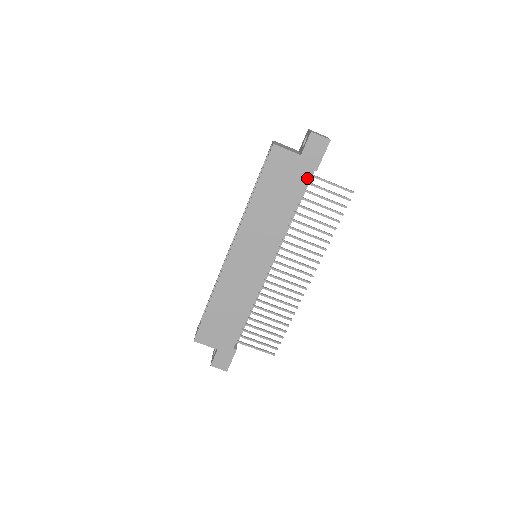
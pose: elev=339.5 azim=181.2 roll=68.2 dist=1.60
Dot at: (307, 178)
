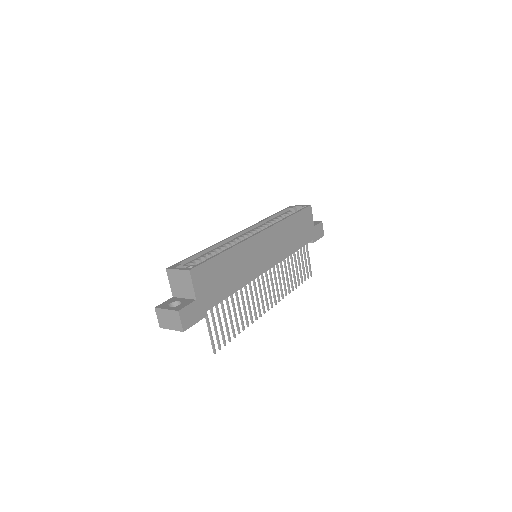
Dot at: (309, 241)
